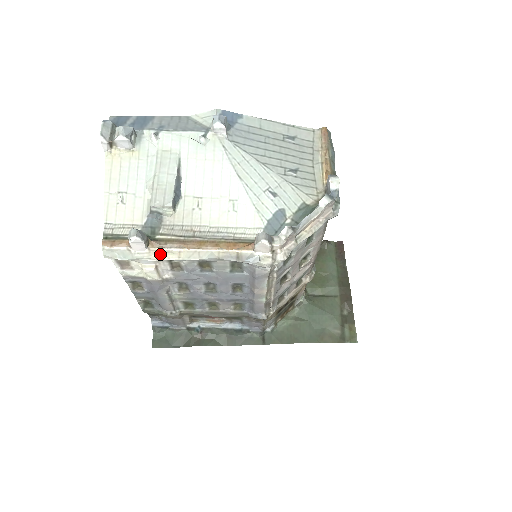
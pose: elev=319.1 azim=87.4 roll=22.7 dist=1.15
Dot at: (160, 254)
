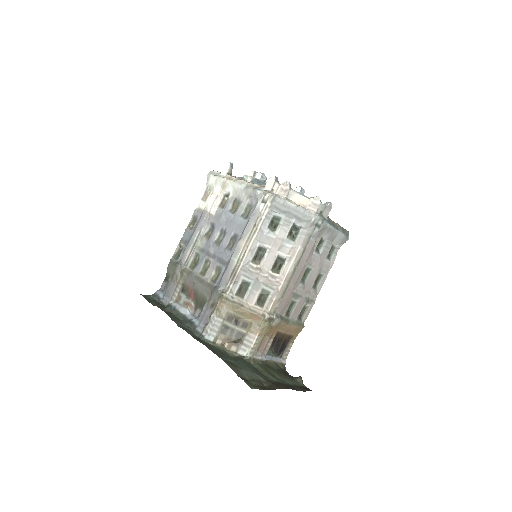
Dot at: (228, 178)
